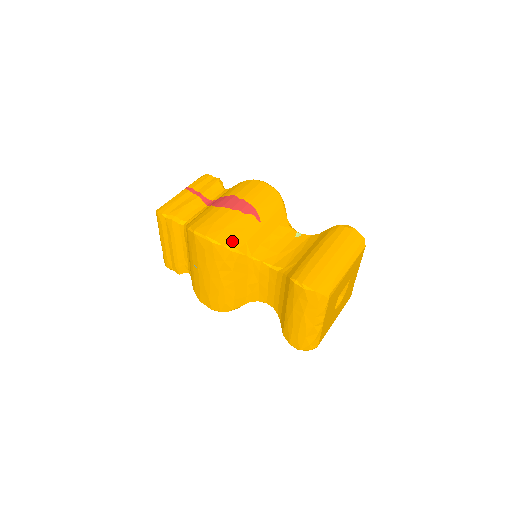
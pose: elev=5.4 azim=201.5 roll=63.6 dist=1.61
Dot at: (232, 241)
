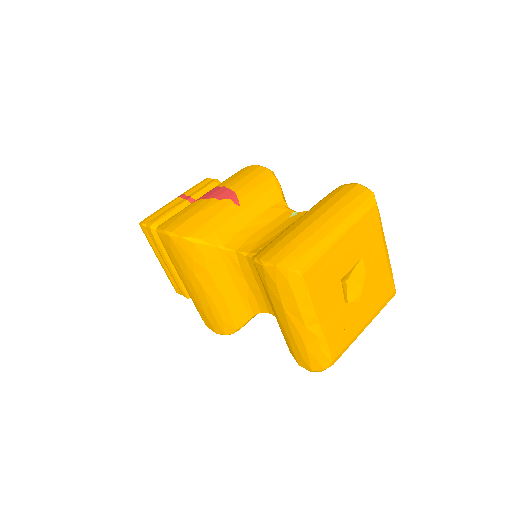
Dot at: (194, 230)
